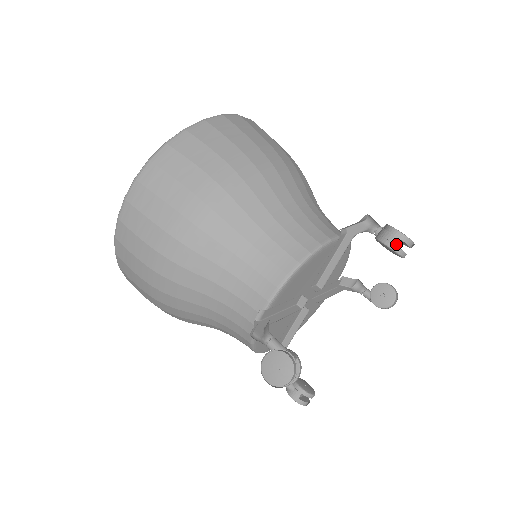
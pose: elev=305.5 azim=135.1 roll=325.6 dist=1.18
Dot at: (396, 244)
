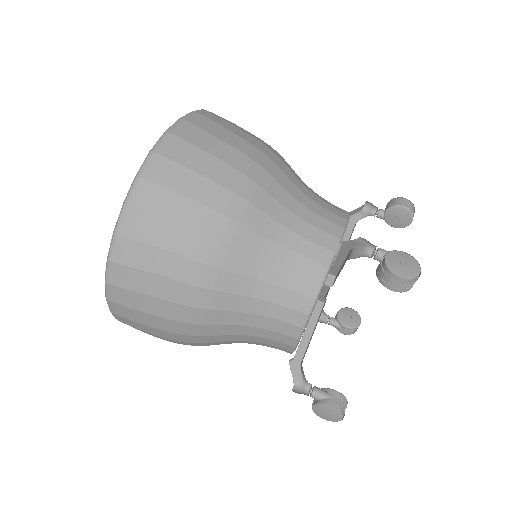
Dot at: (401, 285)
